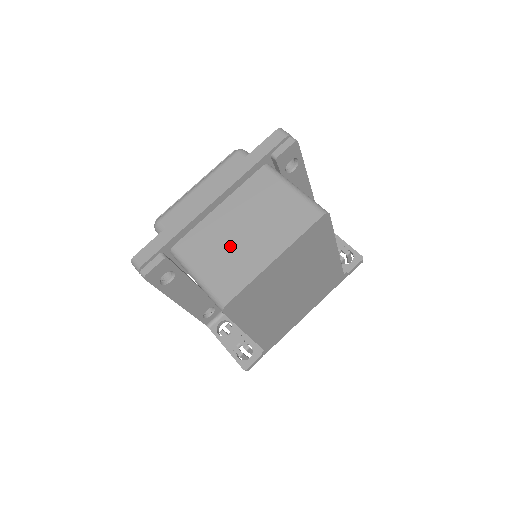
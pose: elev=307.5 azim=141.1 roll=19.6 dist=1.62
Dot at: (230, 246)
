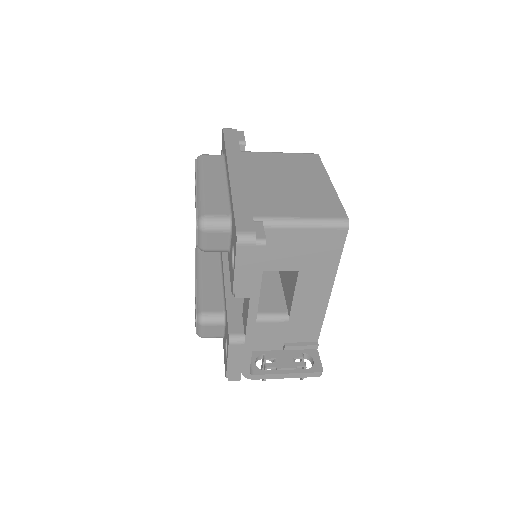
Dot at: (293, 193)
